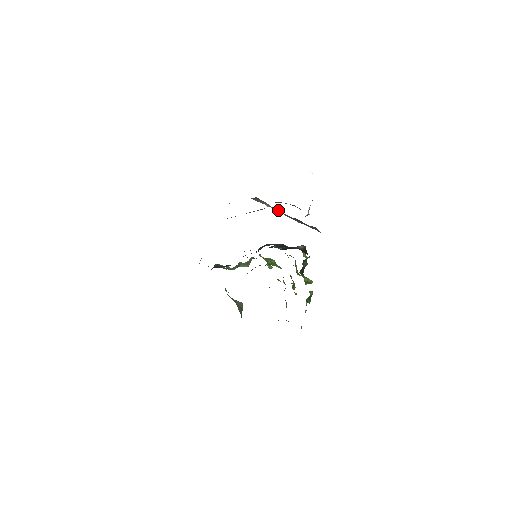
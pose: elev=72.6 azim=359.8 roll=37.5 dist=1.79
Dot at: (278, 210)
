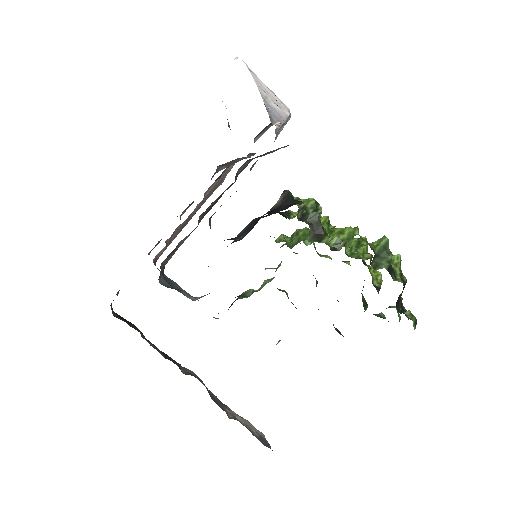
Dot at: occluded
